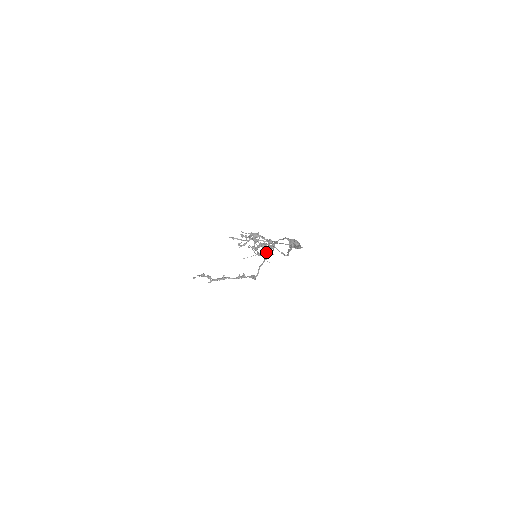
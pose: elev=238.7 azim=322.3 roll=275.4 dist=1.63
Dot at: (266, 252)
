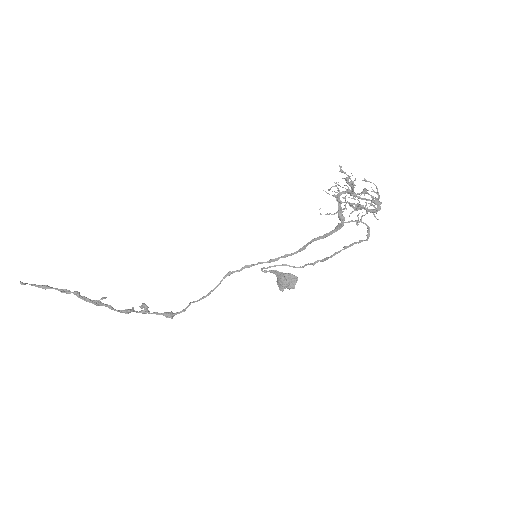
Dot at: (216, 286)
